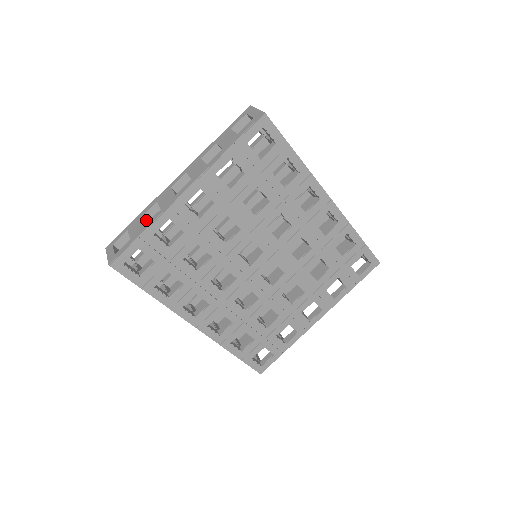
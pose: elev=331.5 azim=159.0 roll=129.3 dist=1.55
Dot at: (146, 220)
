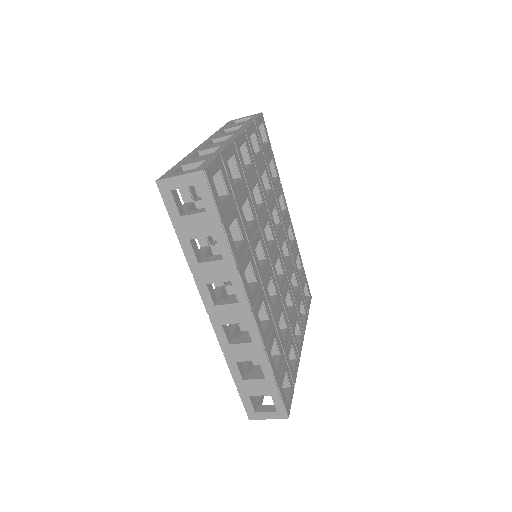
Dot at: occluded
